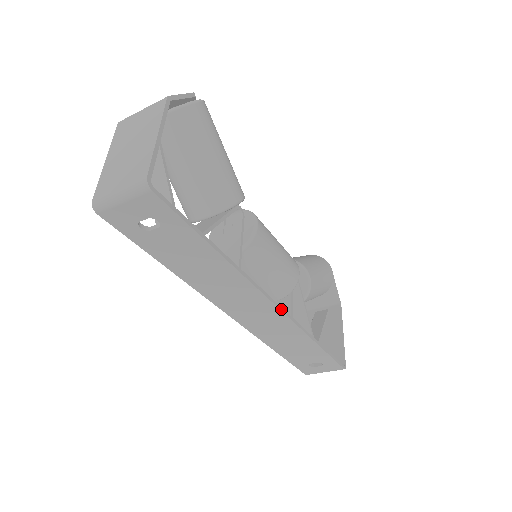
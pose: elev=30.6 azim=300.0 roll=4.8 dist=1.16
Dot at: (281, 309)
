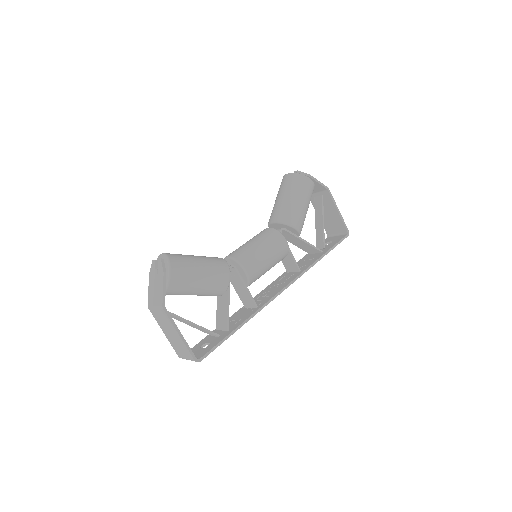
Dot at: (288, 286)
